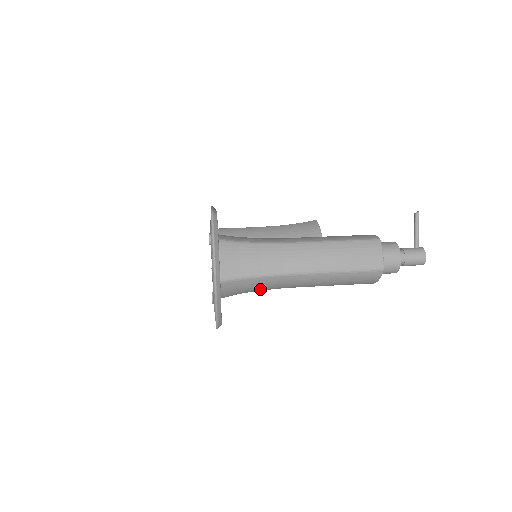
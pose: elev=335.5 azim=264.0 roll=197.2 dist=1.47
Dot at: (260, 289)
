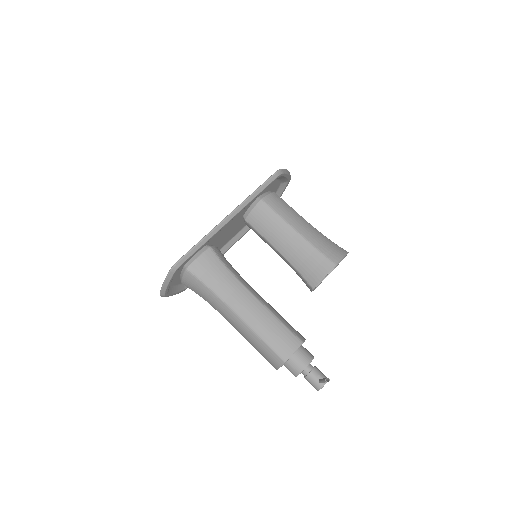
Dot at: occluded
